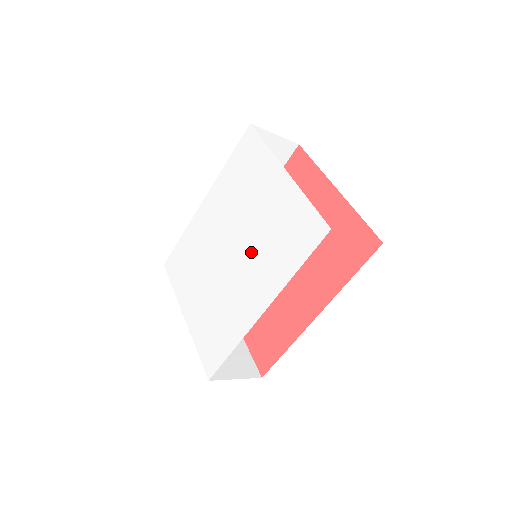
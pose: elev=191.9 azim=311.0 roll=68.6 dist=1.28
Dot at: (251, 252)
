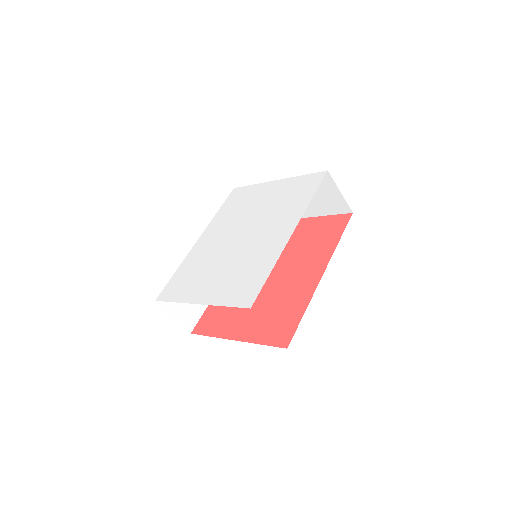
Dot at: (264, 221)
